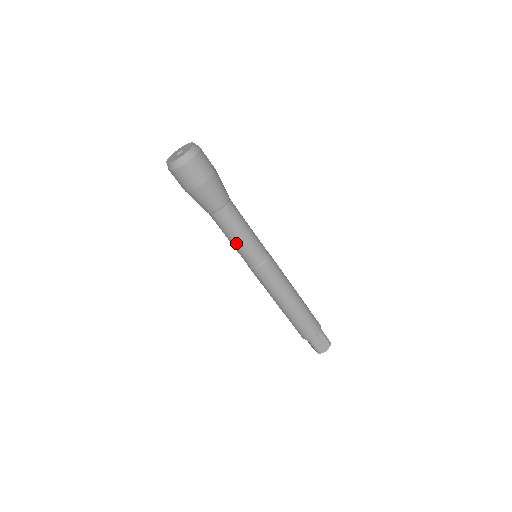
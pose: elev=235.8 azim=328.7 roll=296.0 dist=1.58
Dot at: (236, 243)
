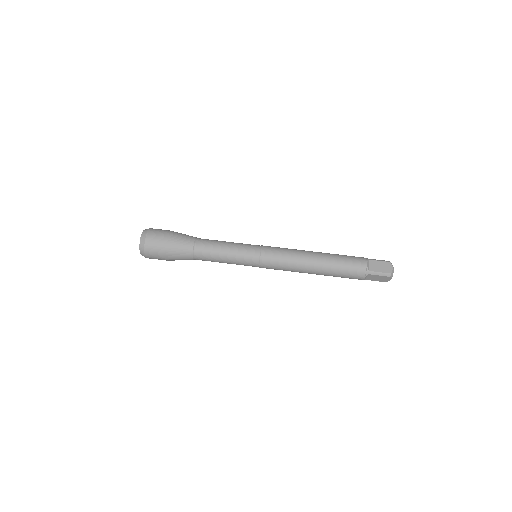
Dot at: (229, 257)
